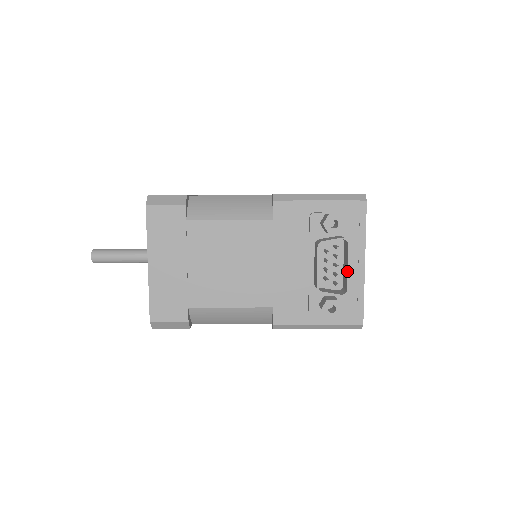
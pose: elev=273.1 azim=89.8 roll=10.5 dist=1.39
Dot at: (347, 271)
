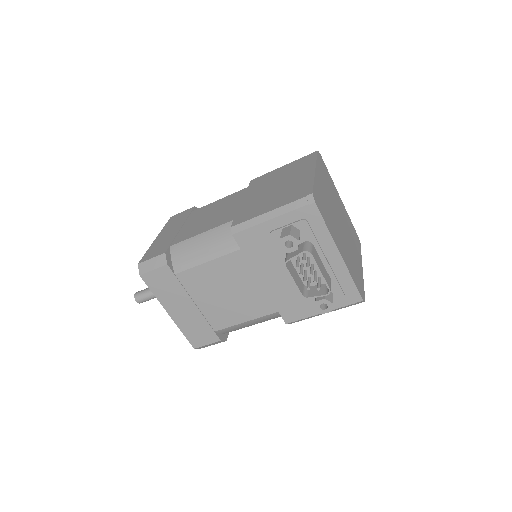
Dot at: occluded
